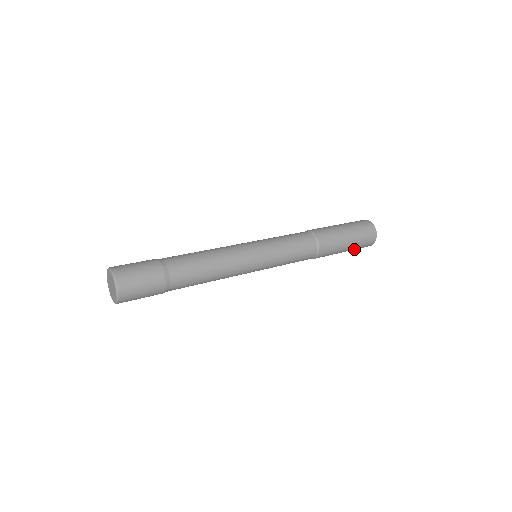
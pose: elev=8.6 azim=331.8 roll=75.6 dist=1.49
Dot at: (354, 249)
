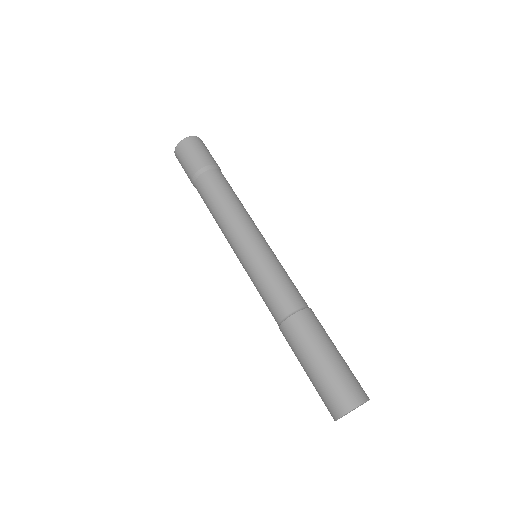
Dot at: (330, 380)
